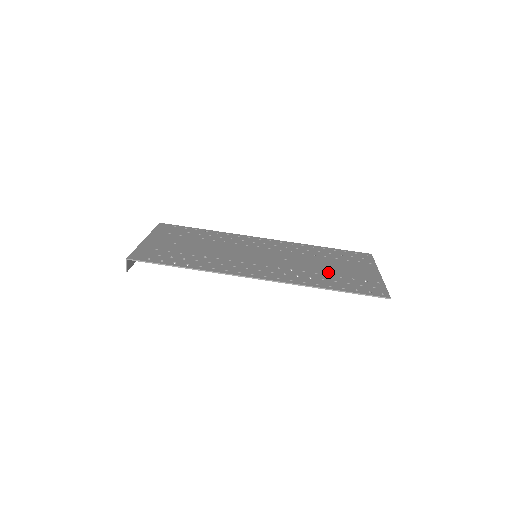
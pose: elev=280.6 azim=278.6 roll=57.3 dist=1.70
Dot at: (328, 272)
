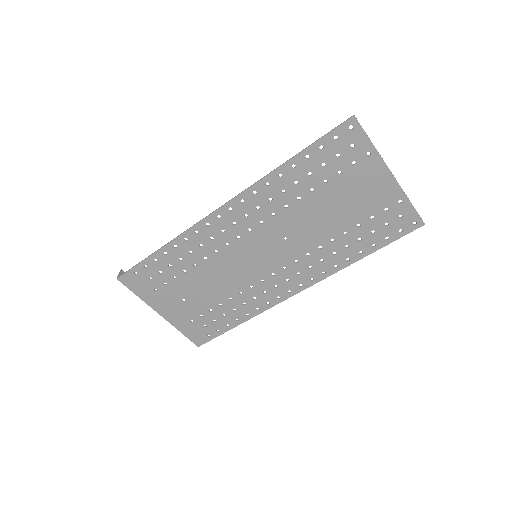
Dot at: (341, 227)
